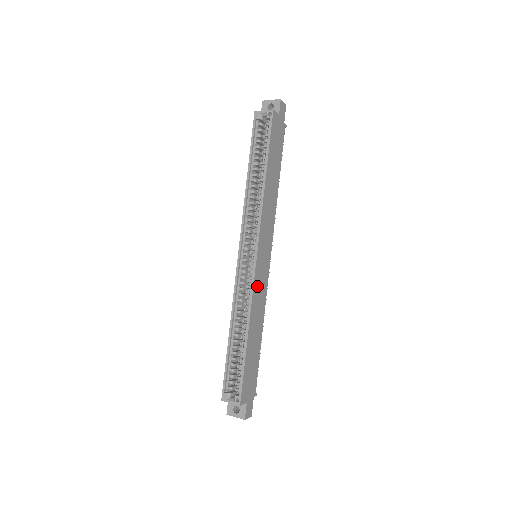
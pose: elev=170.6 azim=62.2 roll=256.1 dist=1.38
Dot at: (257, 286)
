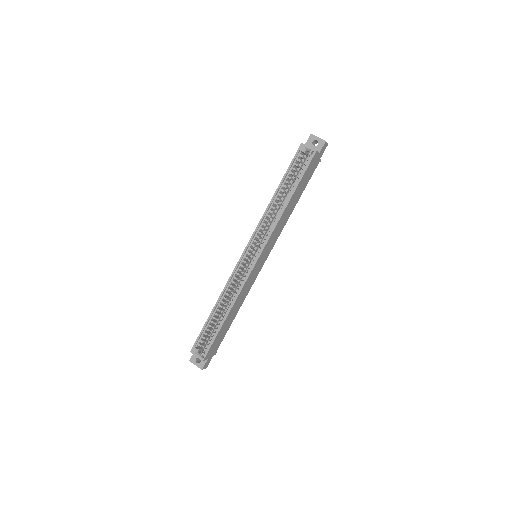
Dot at: (248, 281)
